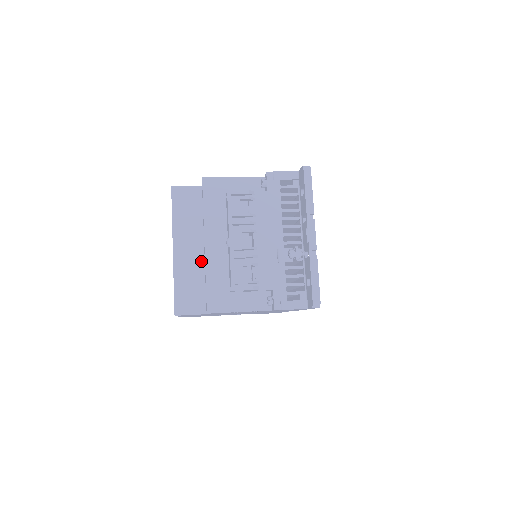
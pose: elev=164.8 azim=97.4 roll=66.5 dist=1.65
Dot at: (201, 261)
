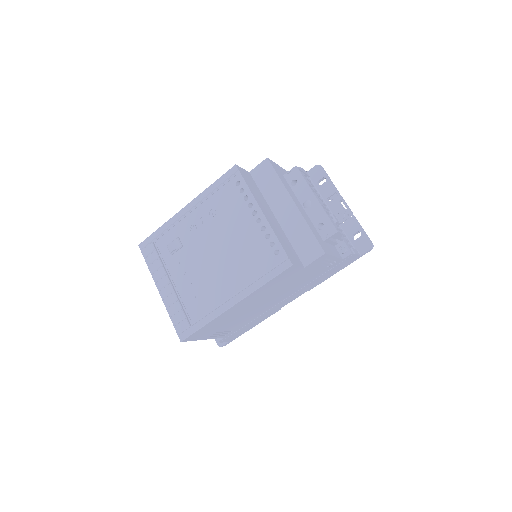
Dot at: (279, 226)
